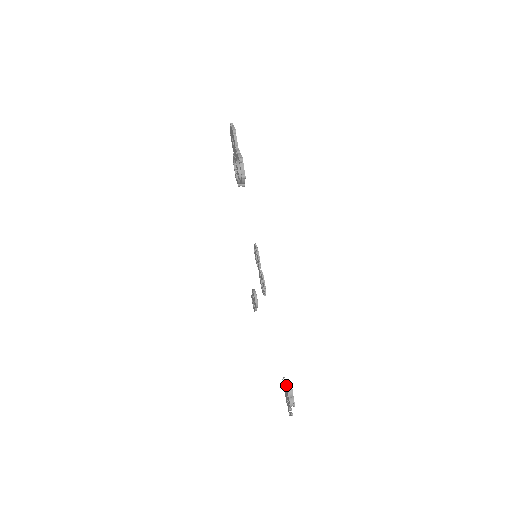
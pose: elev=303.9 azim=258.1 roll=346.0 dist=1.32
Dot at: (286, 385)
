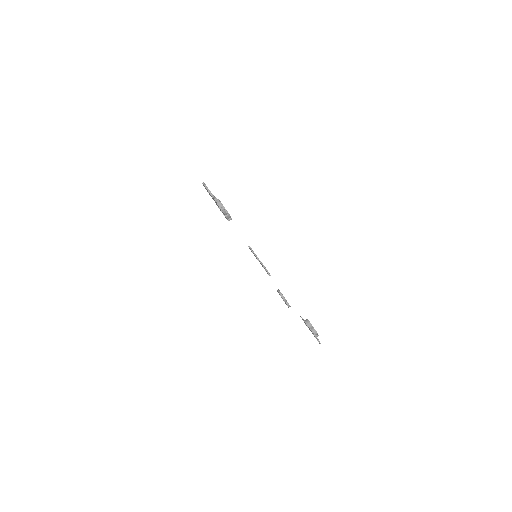
Dot at: (303, 320)
